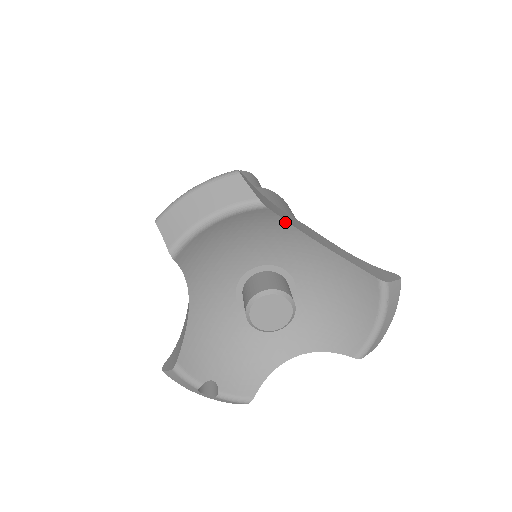
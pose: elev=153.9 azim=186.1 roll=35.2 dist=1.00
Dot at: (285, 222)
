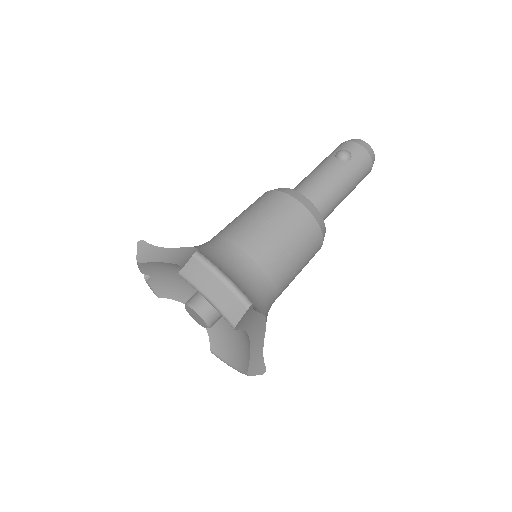
Dot at: (243, 328)
